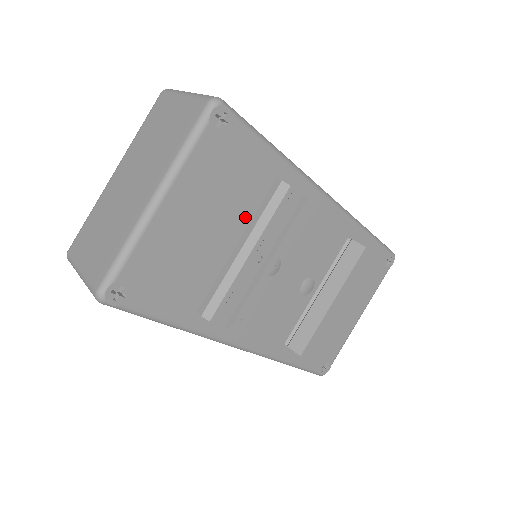
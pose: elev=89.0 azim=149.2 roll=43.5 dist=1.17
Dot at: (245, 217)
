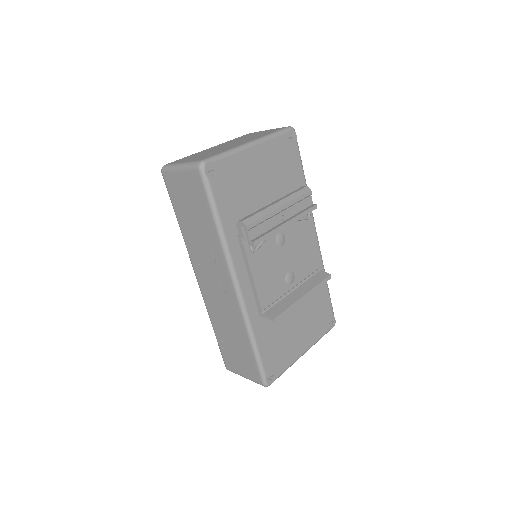
Dot at: (279, 197)
